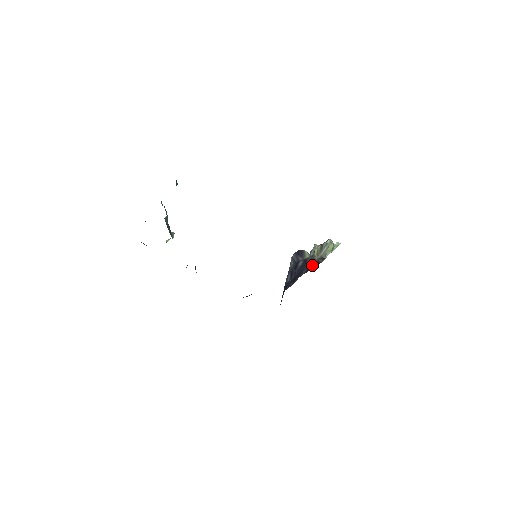
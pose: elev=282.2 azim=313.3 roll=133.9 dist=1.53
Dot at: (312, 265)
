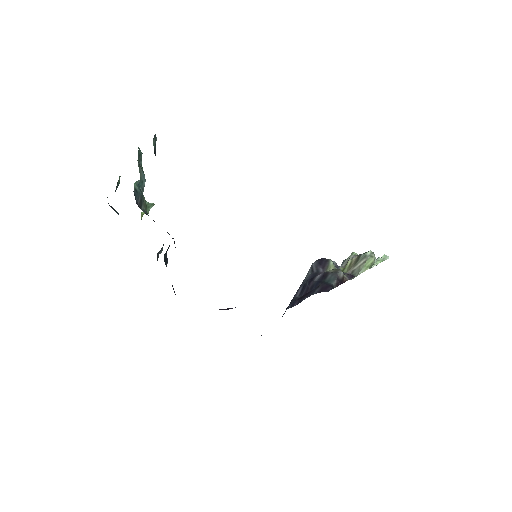
Dot at: (331, 284)
